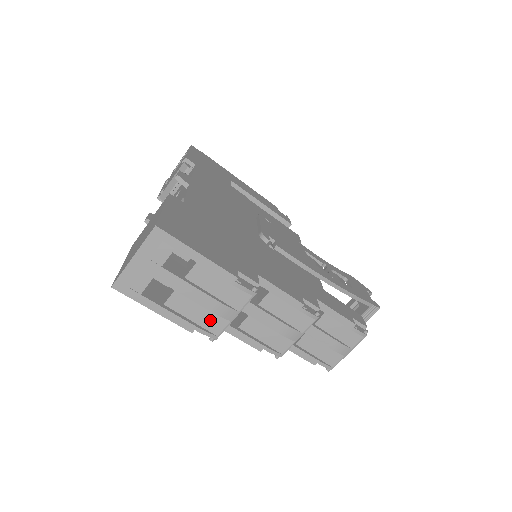
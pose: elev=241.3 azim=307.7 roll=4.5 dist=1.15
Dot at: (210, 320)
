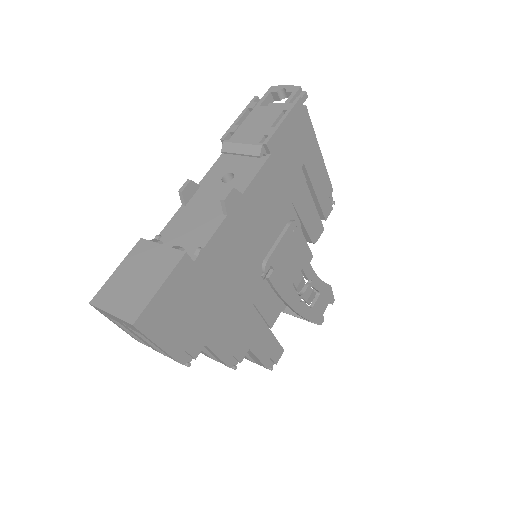
Dot at: occluded
